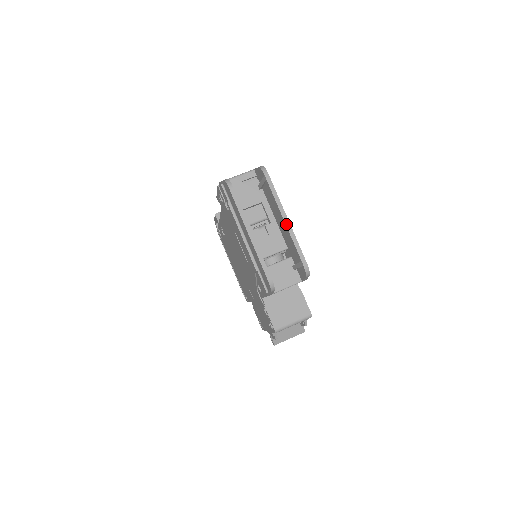
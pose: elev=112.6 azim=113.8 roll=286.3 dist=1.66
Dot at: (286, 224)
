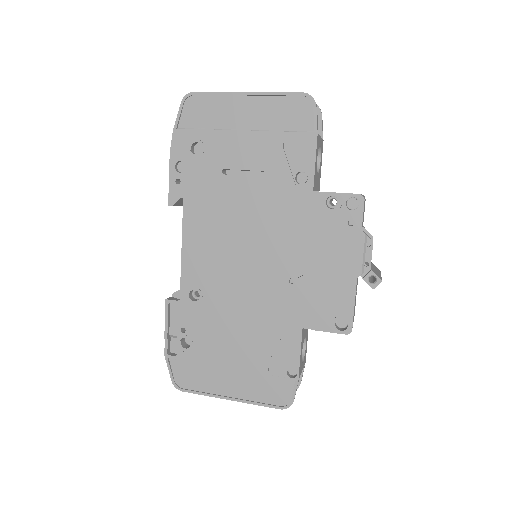
Dot at: occluded
